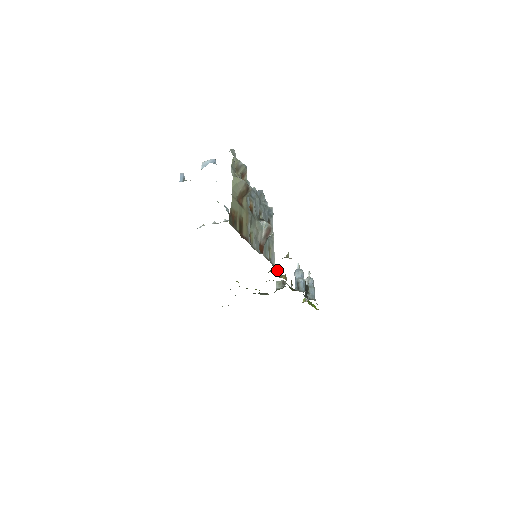
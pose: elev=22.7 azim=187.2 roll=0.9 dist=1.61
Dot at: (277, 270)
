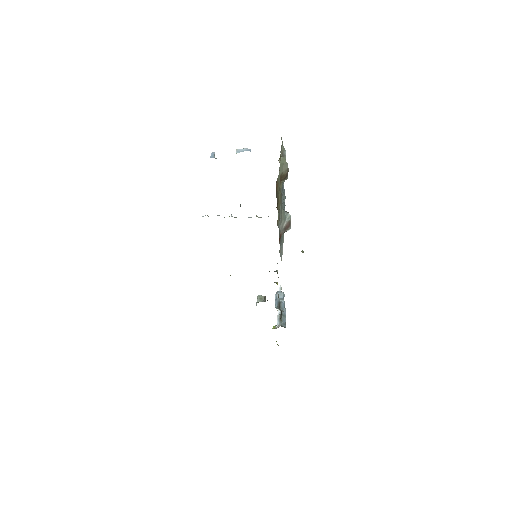
Dot at: occluded
